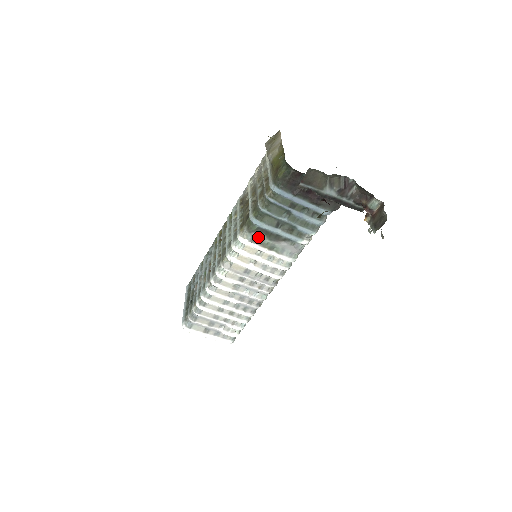
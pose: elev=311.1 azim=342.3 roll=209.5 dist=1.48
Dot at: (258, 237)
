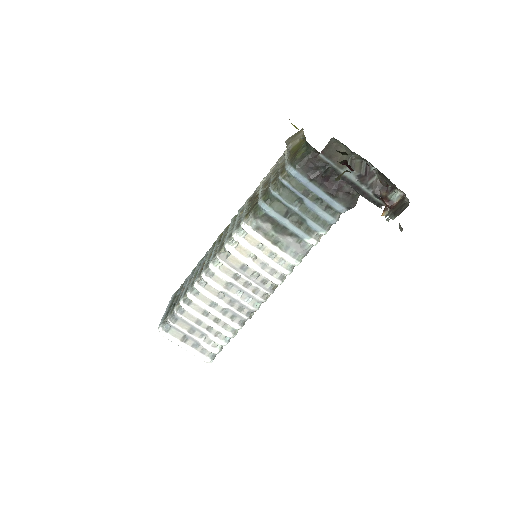
Dot at: (263, 226)
